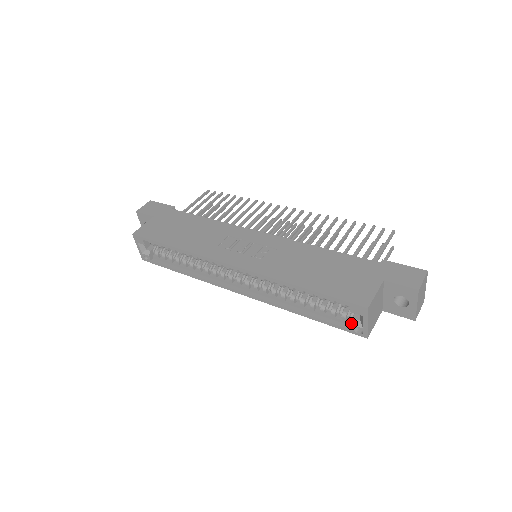
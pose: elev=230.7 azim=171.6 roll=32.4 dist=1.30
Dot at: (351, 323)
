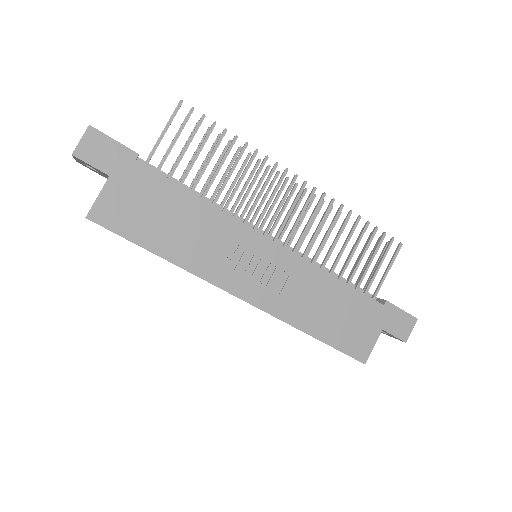
Dot at: occluded
